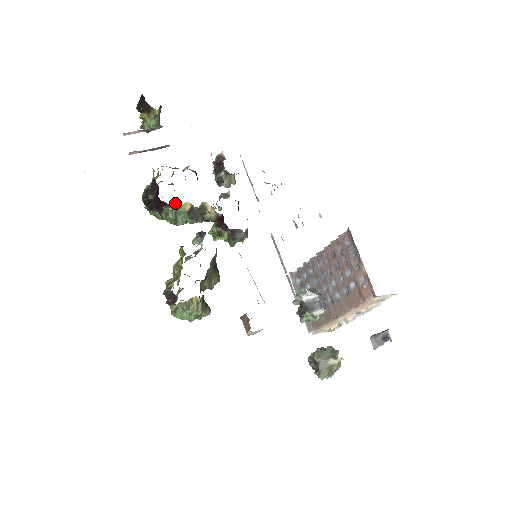
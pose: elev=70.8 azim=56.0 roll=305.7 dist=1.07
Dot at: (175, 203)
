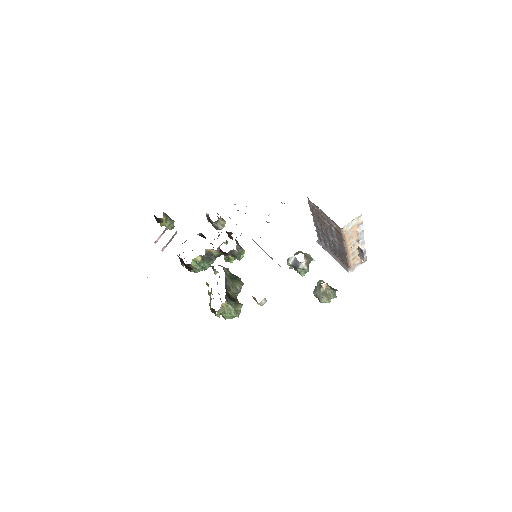
Dot at: (192, 261)
